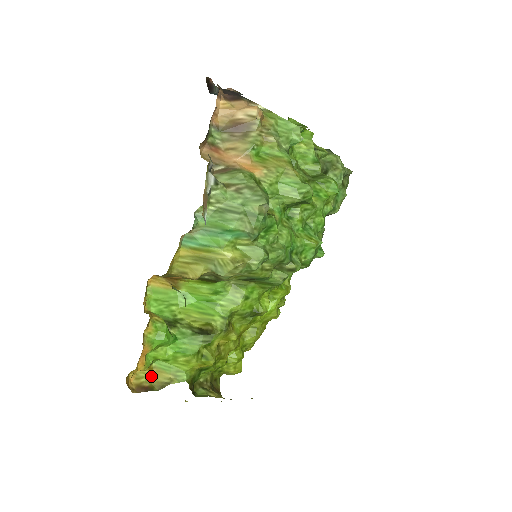
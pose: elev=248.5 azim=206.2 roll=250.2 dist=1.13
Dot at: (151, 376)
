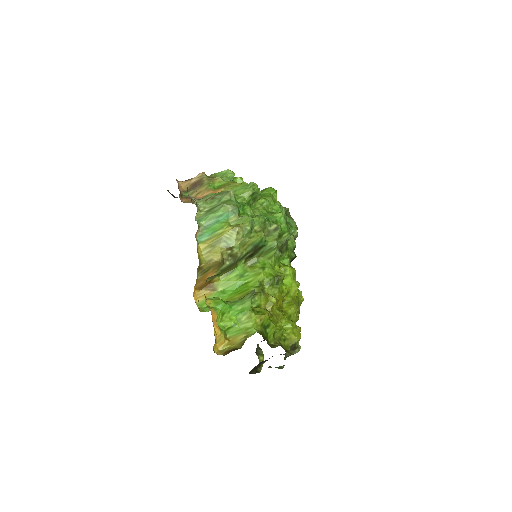
Dot at: (231, 345)
